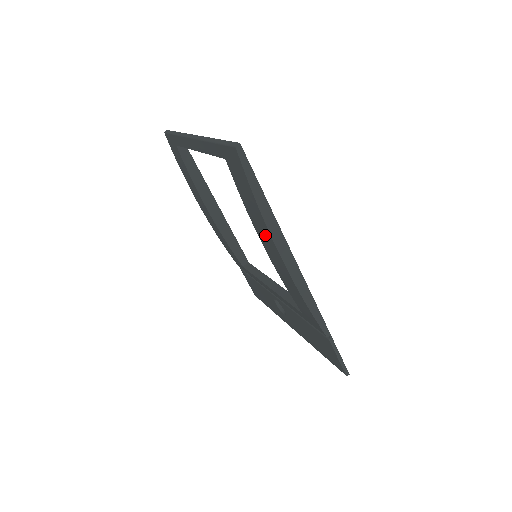
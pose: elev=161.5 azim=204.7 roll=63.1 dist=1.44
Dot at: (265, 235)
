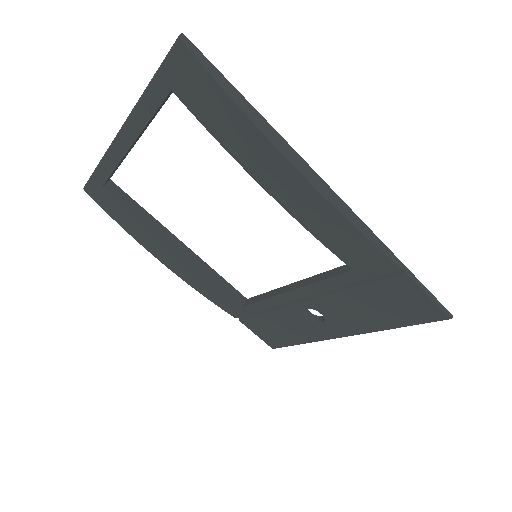
Dot at: (263, 158)
